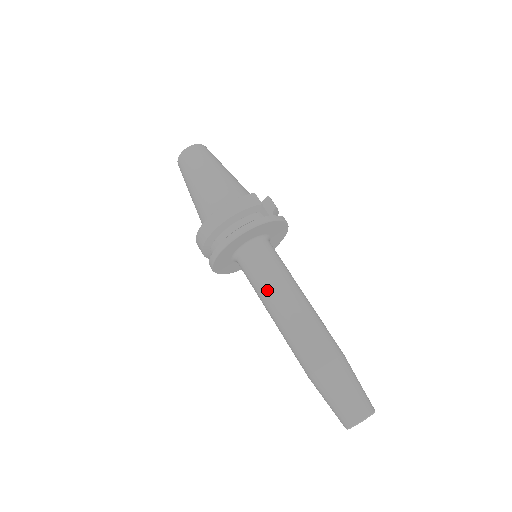
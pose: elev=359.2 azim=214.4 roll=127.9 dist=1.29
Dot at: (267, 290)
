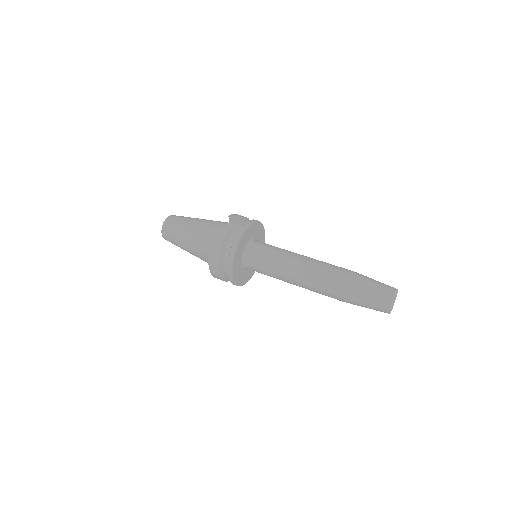
Dot at: (277, 275)
